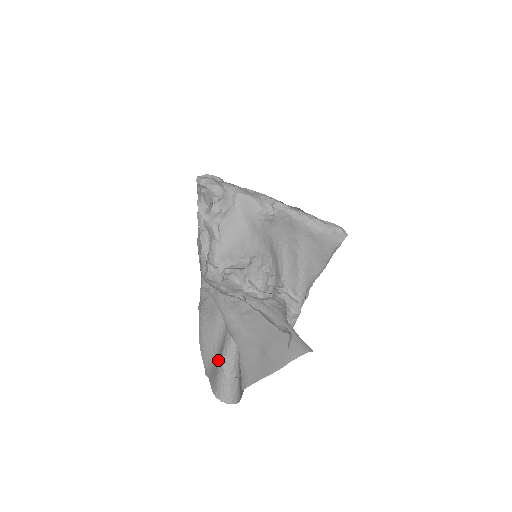
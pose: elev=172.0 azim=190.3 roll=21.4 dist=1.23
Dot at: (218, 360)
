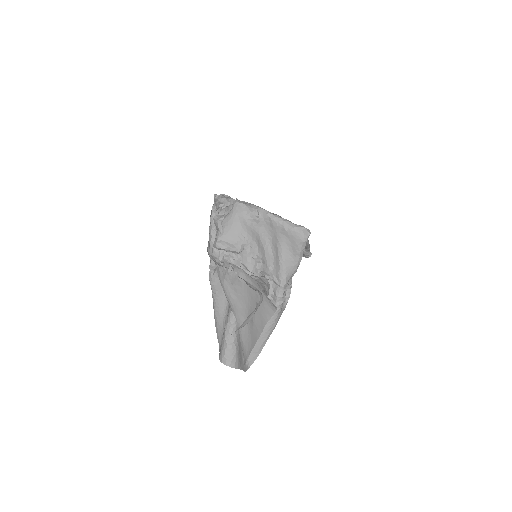
Dot at: occluded
